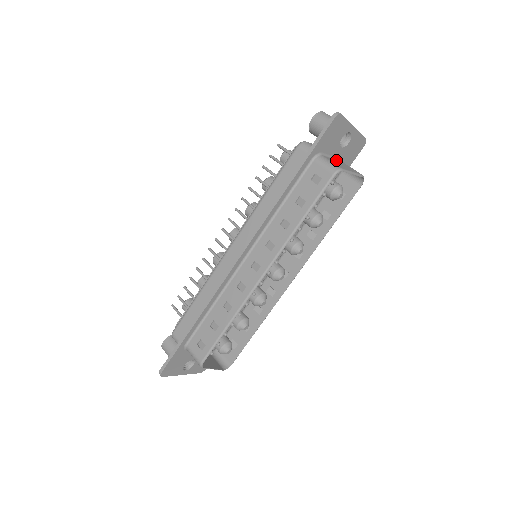
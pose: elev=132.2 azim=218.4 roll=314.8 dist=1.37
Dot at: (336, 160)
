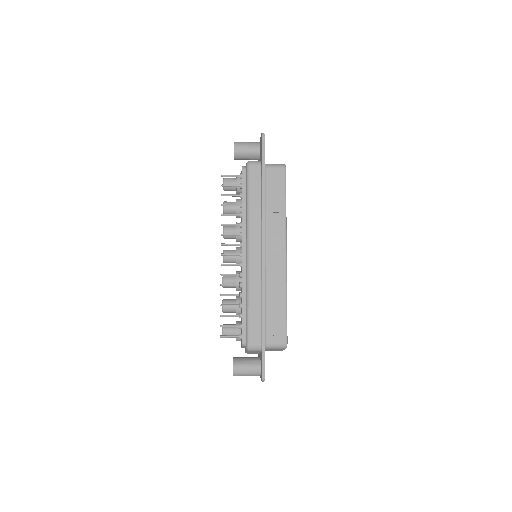
Dot at: occluded
